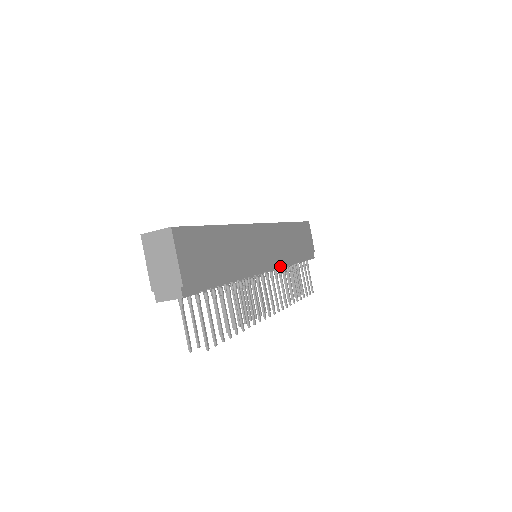
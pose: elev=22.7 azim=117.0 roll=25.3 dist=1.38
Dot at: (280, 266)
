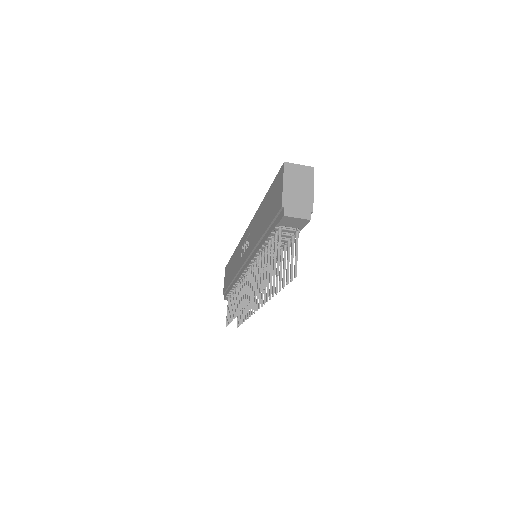
Dot at: occluded
